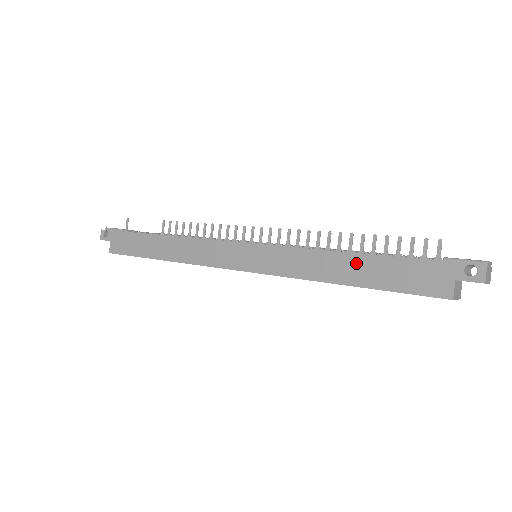
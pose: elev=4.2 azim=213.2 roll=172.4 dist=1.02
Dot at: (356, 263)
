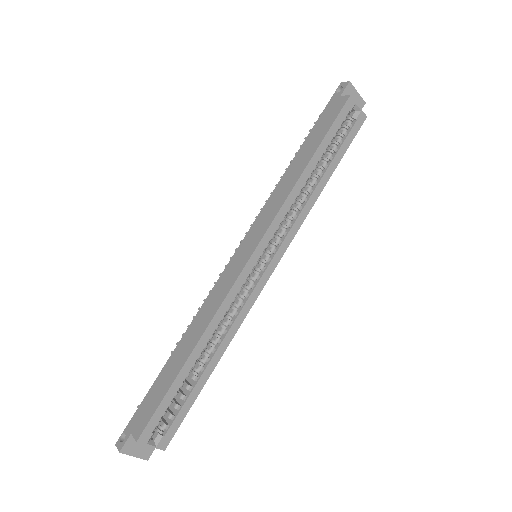
Dot at: (300, 156)
